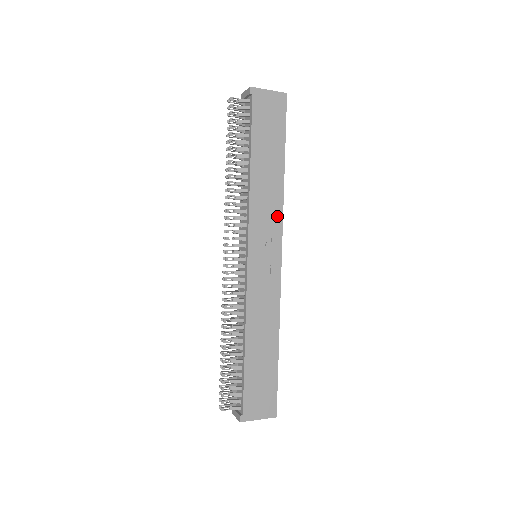
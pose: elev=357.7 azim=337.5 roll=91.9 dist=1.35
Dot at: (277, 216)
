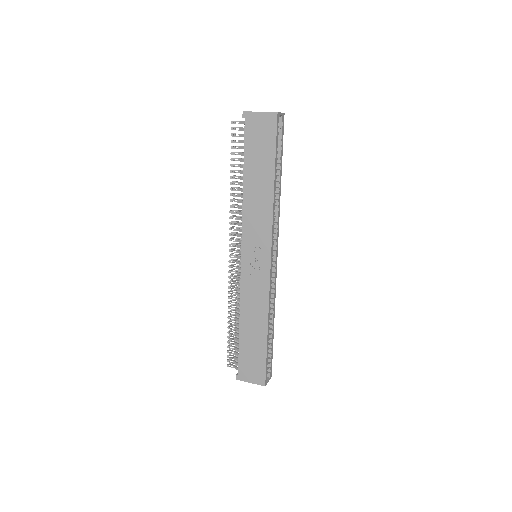
Dot at: (267, 226)
